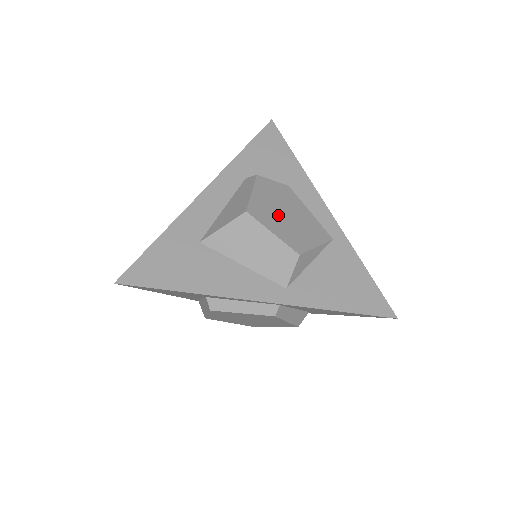
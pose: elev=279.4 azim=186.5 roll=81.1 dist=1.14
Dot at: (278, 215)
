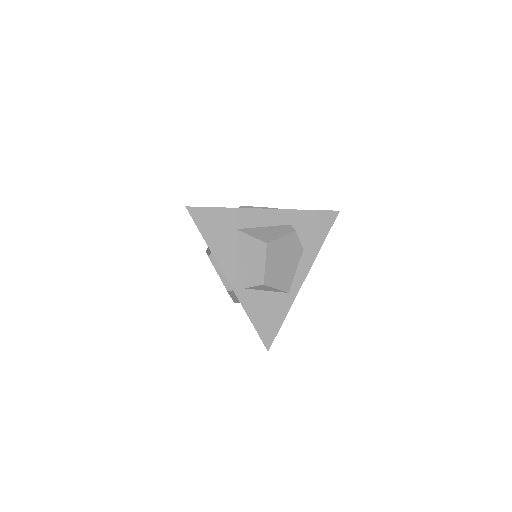
Dot at: (279, 258)
